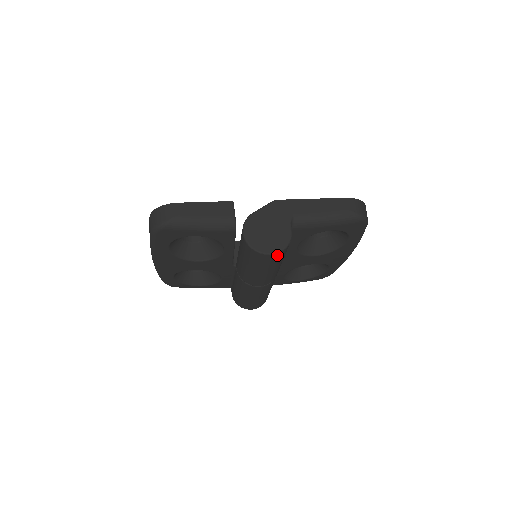
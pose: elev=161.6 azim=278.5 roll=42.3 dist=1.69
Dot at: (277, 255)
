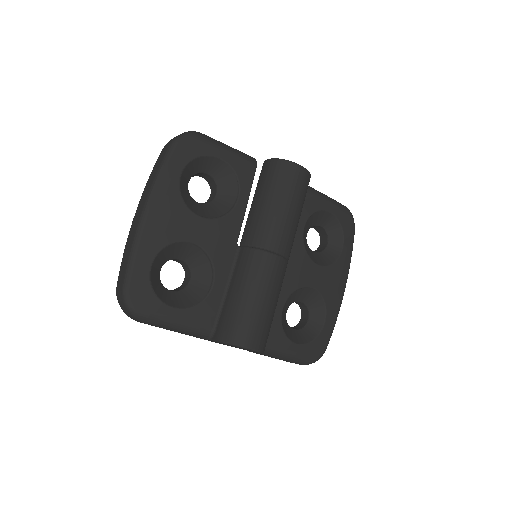
Dot at: (305, 175)
